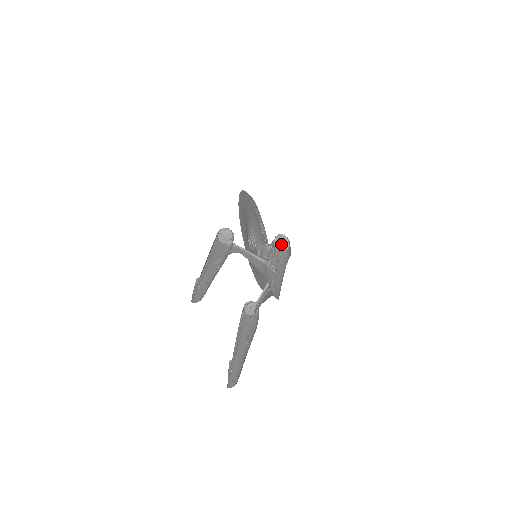
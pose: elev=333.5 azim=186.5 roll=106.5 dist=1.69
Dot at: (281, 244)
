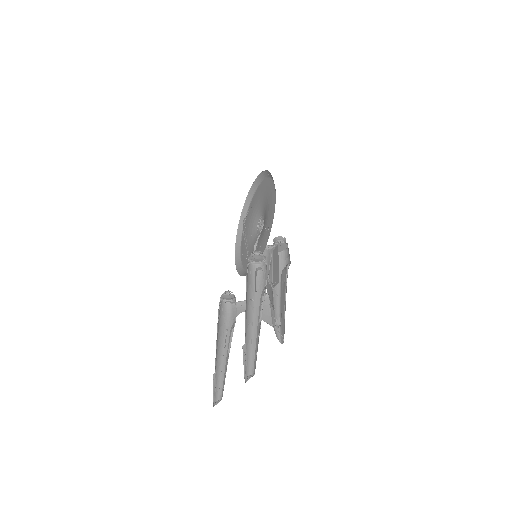
Dot at: (279, 247)
